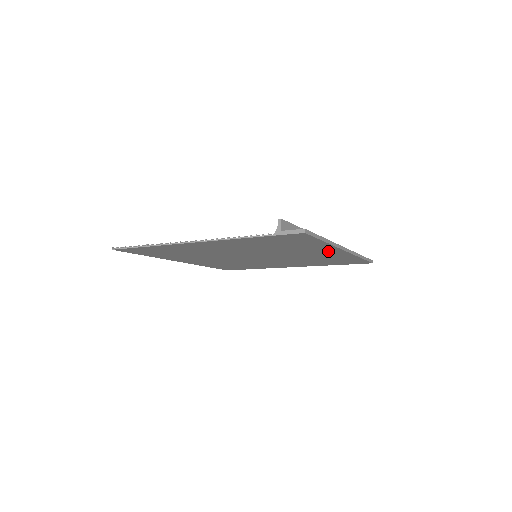
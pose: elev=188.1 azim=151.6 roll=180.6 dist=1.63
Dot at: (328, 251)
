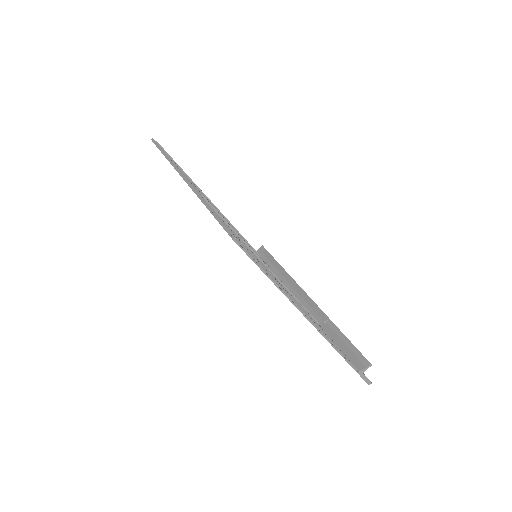
Dot at: occluded
